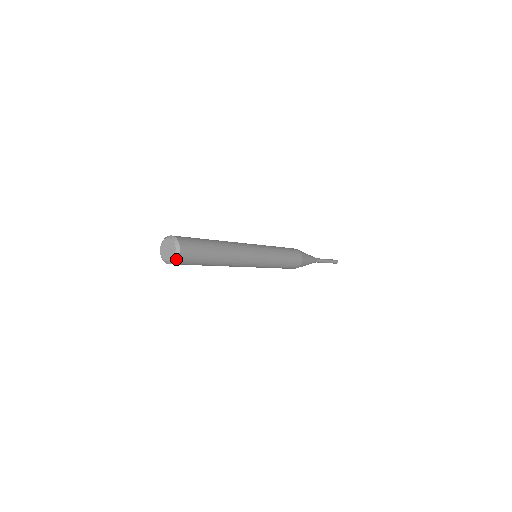
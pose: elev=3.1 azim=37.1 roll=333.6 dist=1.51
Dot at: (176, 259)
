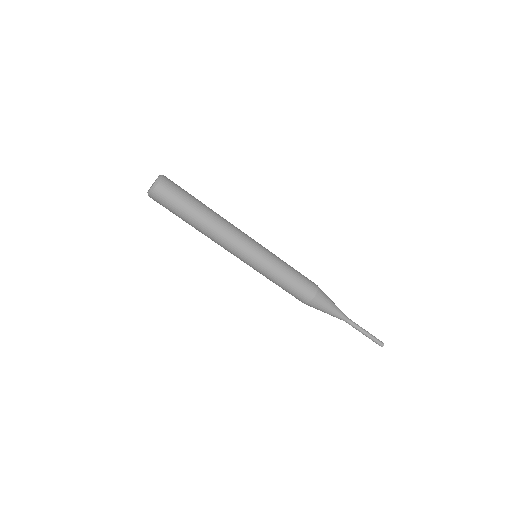
Dot at: (151, 191)
